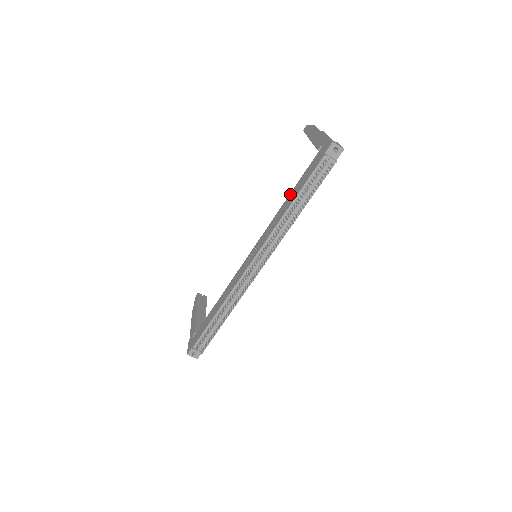
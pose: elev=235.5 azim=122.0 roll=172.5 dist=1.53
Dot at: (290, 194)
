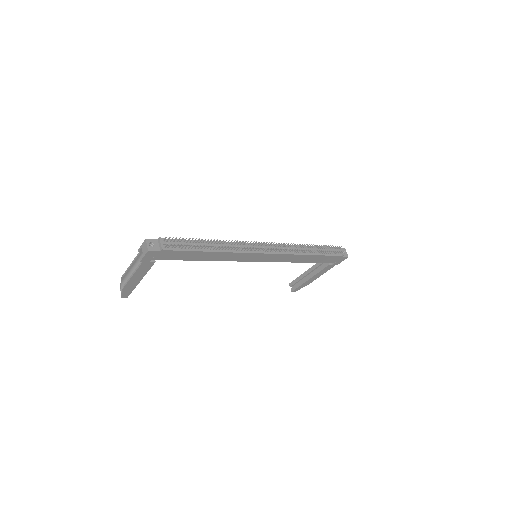
Dot at: occluded
